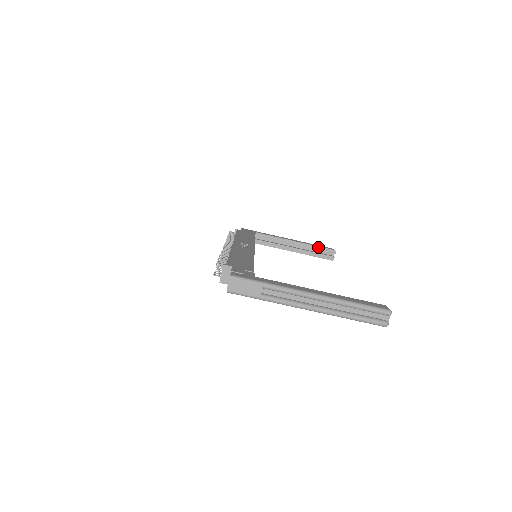
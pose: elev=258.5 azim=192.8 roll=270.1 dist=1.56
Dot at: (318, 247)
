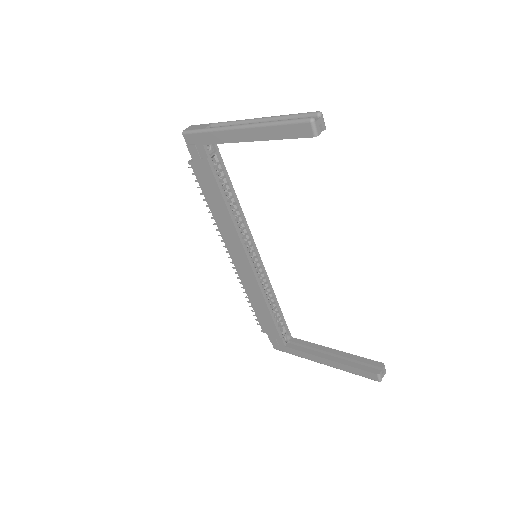
Dot at: (361, 358)
